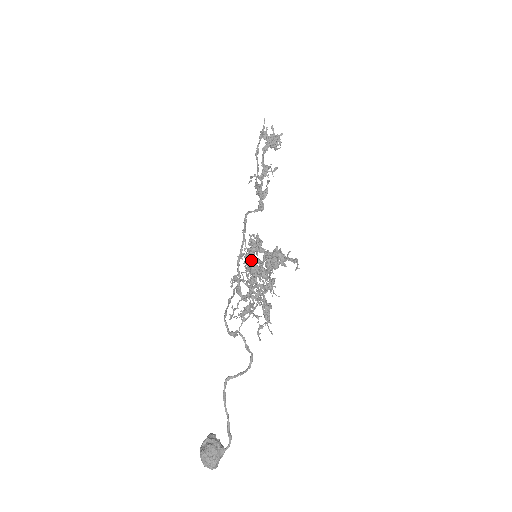
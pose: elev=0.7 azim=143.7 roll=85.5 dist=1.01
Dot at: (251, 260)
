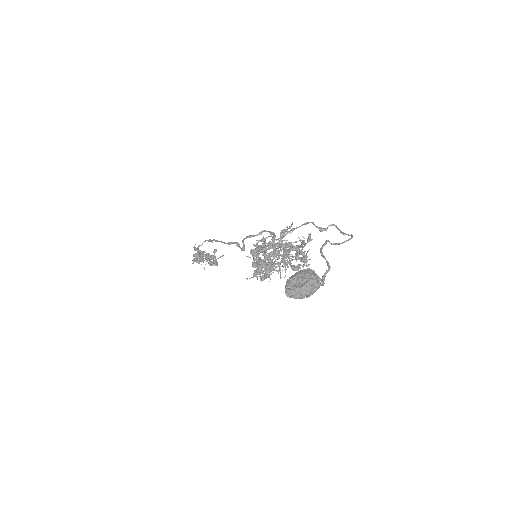
Dot at: occluded
